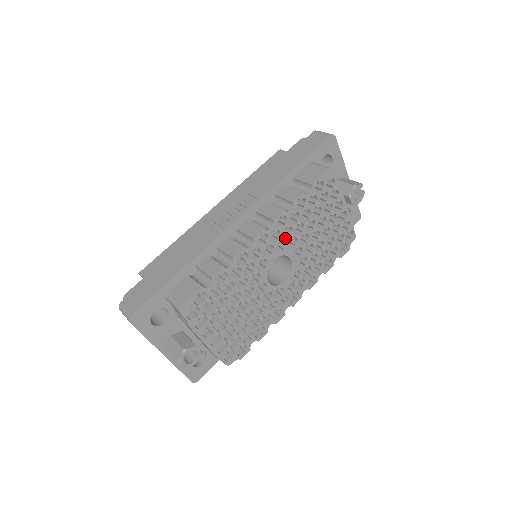
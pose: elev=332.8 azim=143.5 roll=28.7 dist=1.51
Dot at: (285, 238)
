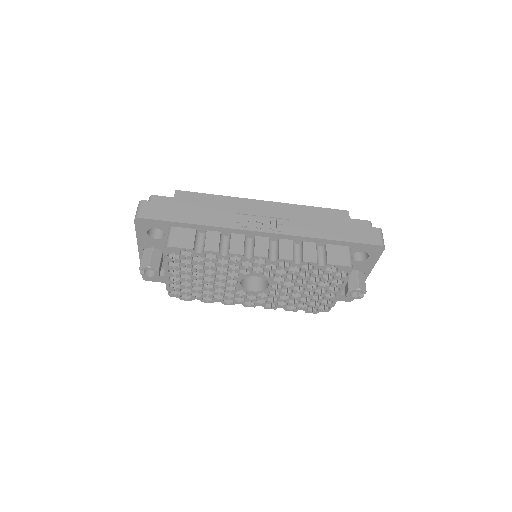
Dot at: (277, 273)
